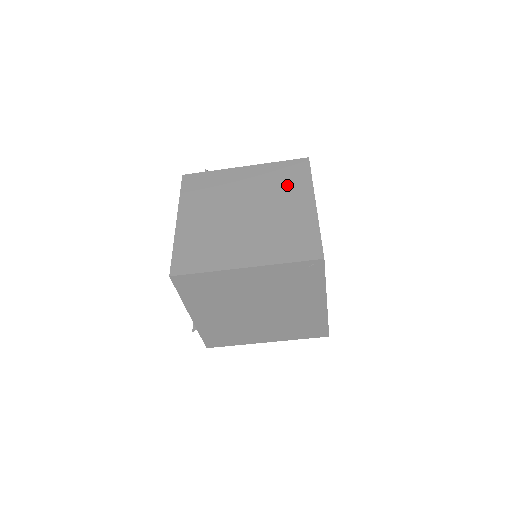
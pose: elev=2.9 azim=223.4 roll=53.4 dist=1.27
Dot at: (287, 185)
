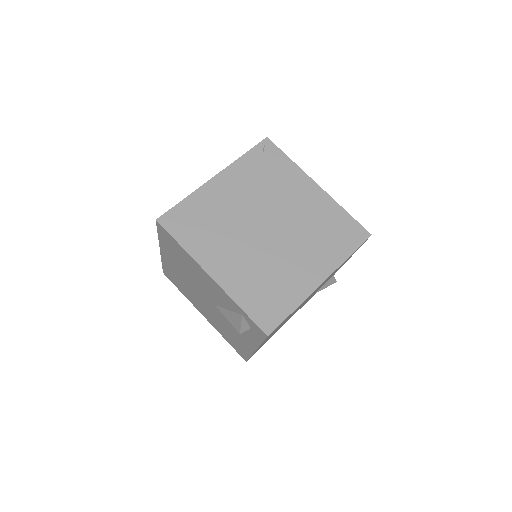
Dot at: occluded
